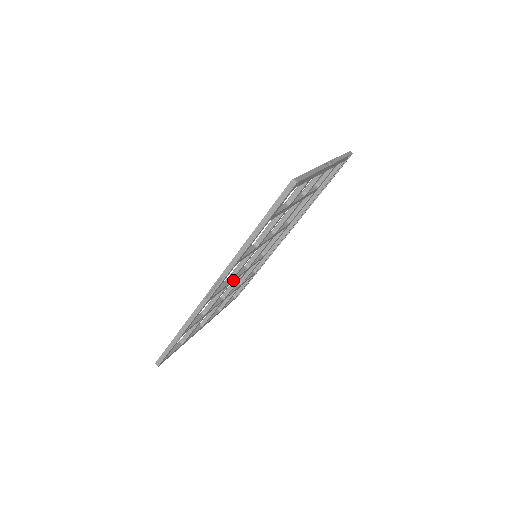
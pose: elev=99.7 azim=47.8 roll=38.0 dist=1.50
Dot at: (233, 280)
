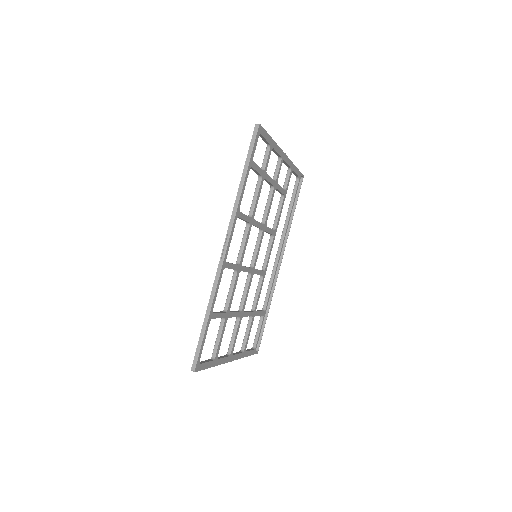
Dot at: (242, 267)
